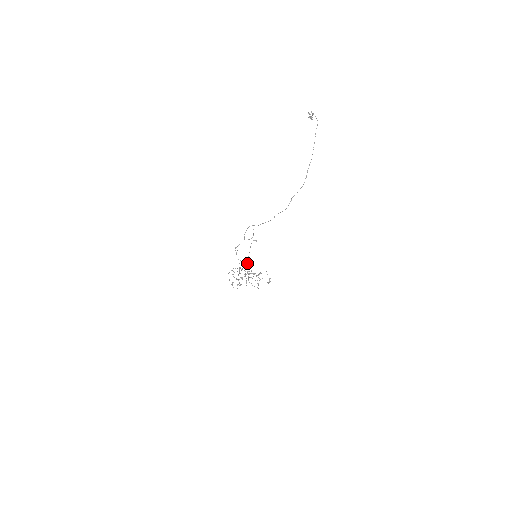
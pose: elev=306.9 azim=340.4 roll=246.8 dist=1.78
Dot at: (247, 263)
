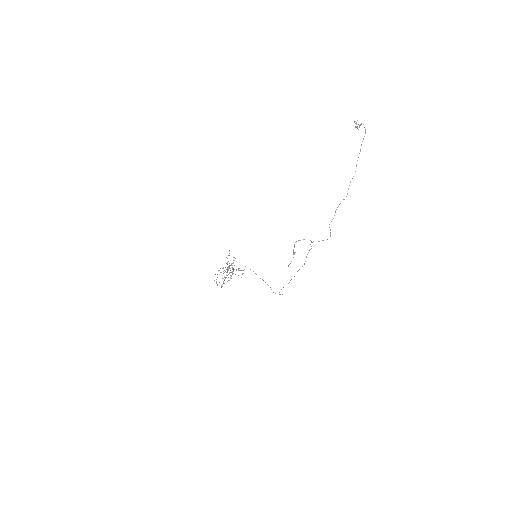
Dot at: occluded
